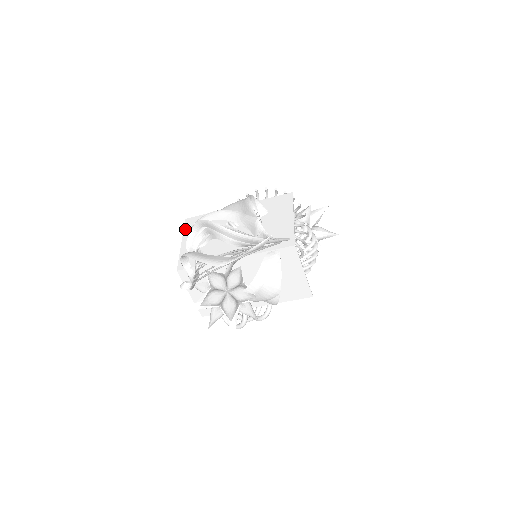
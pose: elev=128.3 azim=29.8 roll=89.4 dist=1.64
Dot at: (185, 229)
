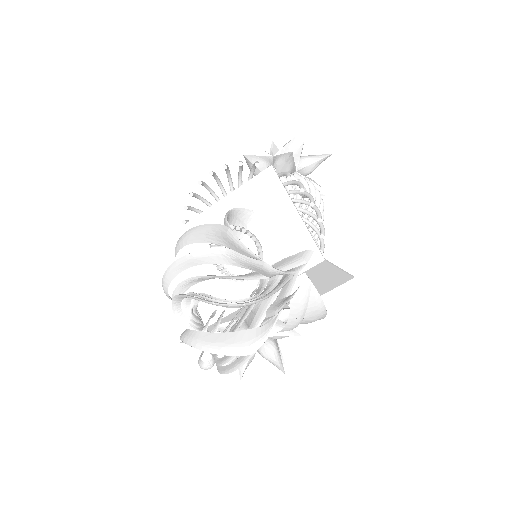
Dot at: (148, 274)
